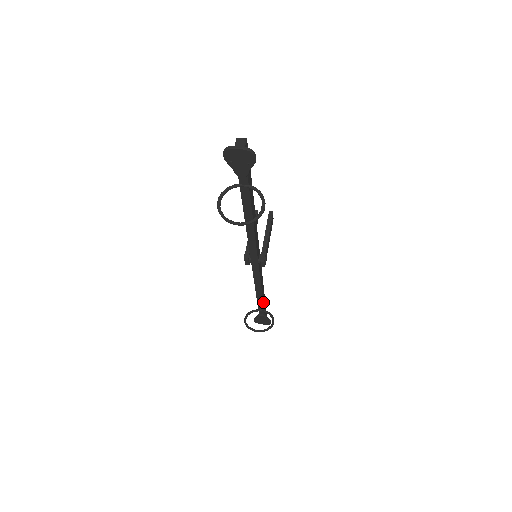
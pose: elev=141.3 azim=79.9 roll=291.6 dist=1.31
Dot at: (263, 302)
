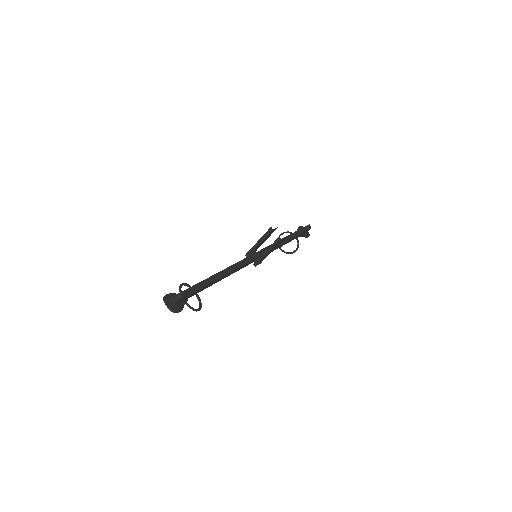
Dot at: (290, 241)
